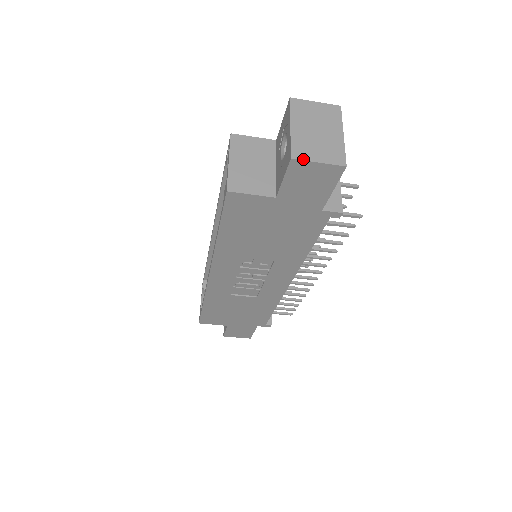
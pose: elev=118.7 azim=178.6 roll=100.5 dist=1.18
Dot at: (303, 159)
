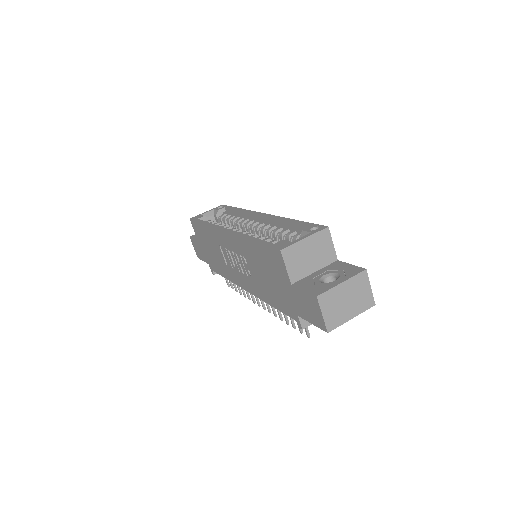
Dot at: (320, 304)
